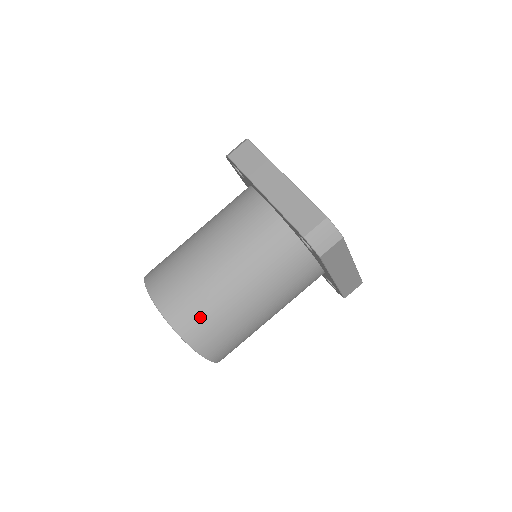
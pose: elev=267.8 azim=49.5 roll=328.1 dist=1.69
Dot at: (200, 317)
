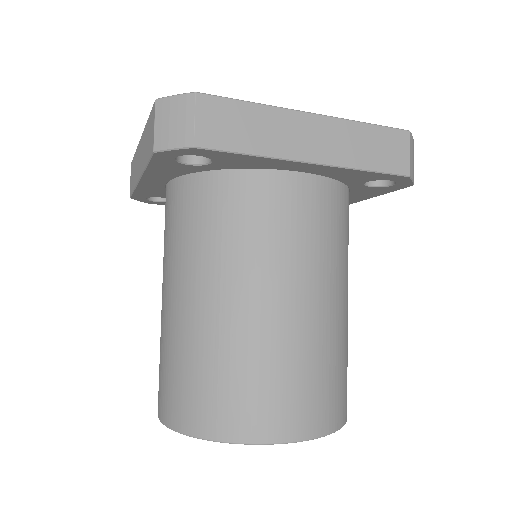
Dot at: (342, 382)
